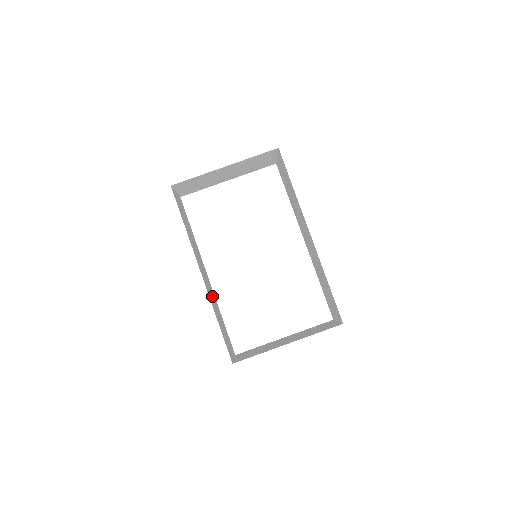
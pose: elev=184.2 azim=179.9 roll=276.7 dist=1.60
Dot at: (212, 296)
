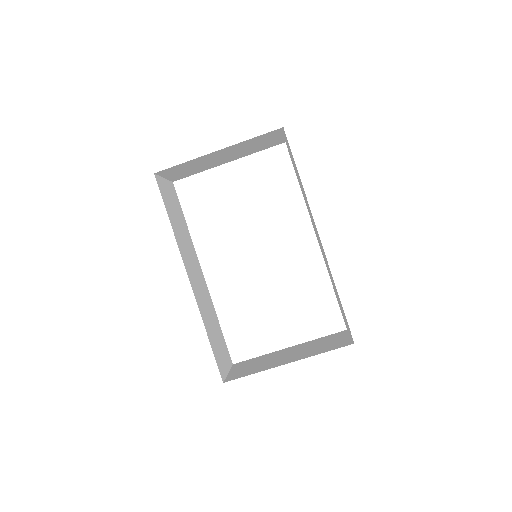
Dot at: (205, 300)
